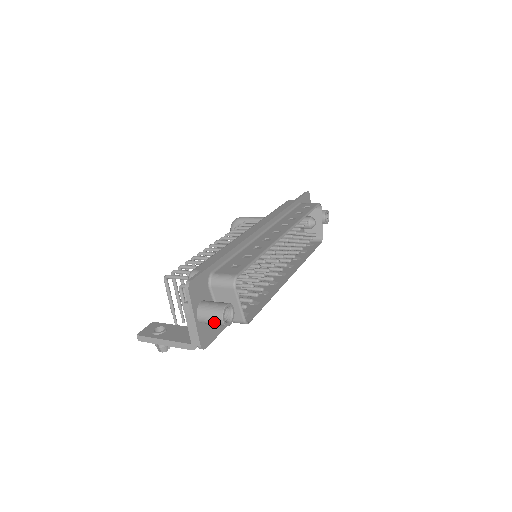
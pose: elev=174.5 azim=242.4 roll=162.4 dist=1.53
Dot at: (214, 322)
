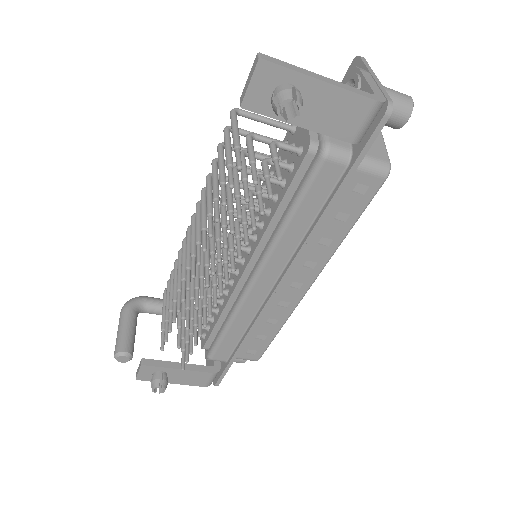
Dot at: (400, 96)
